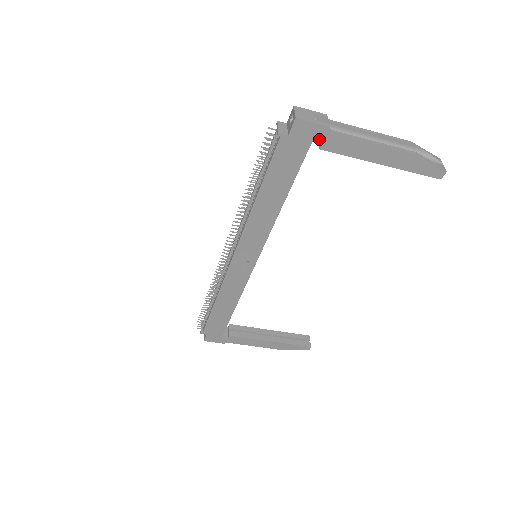
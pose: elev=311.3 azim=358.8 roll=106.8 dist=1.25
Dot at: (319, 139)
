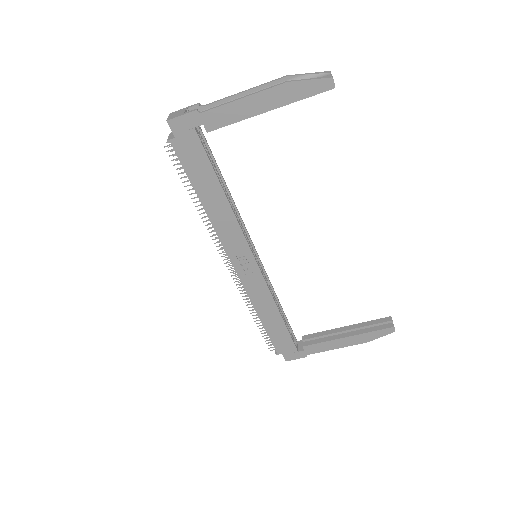
Dot at: (199, 125)
